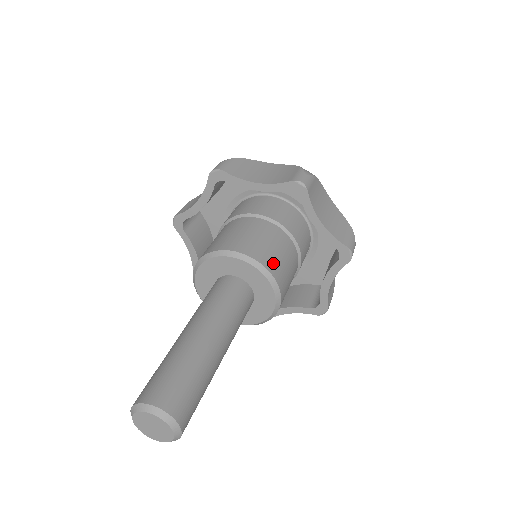
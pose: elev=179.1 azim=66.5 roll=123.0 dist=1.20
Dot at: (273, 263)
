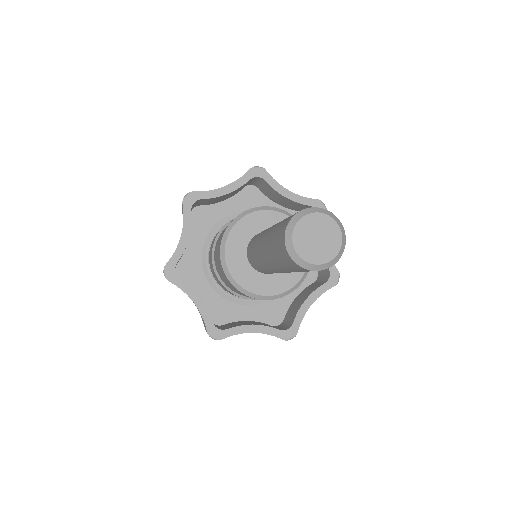
Dot at: occluded
